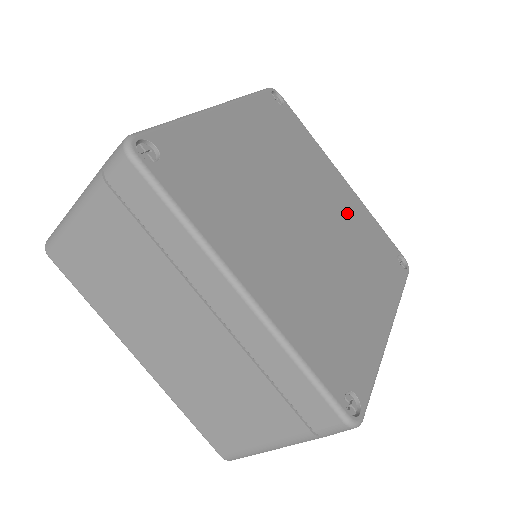
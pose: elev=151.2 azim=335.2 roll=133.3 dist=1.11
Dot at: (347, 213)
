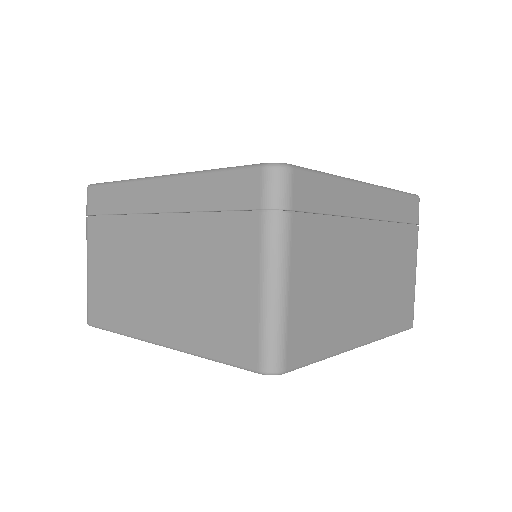
Dot at: occluded
